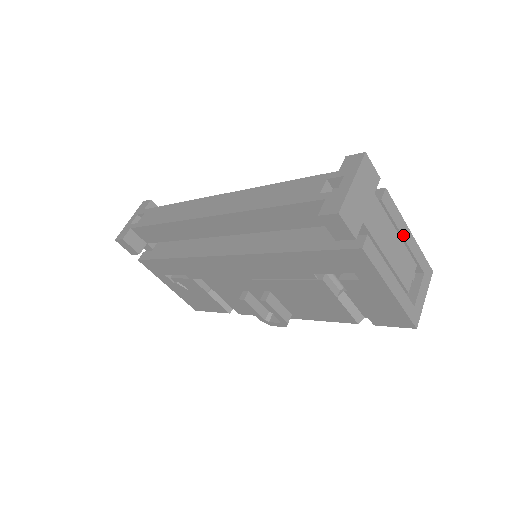
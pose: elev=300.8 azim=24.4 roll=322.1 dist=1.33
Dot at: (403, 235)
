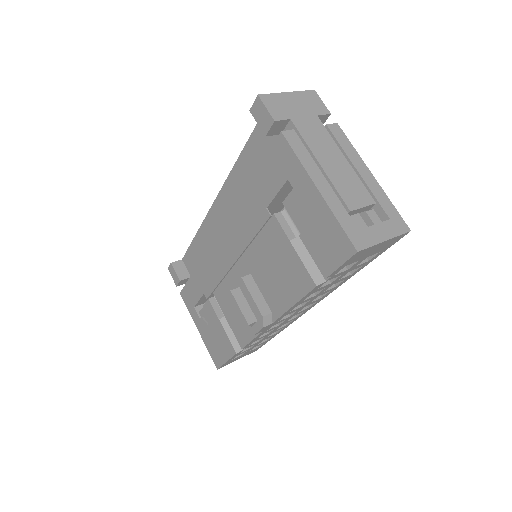
Dot at: (356, 167)
